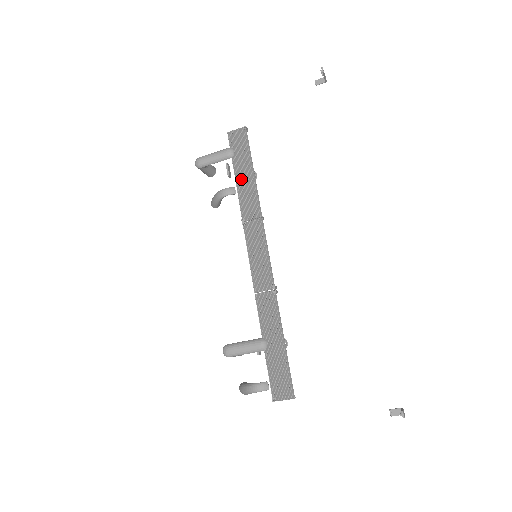
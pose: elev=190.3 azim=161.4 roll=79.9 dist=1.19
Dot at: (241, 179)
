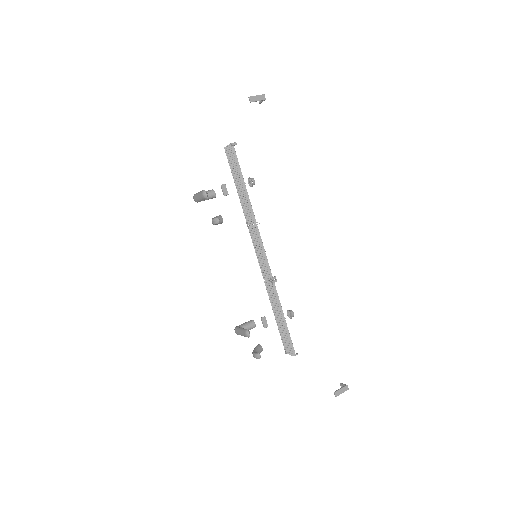
Dot at: (240, 190)
